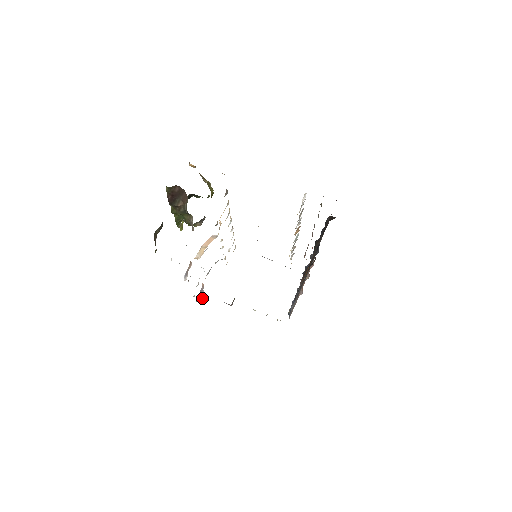
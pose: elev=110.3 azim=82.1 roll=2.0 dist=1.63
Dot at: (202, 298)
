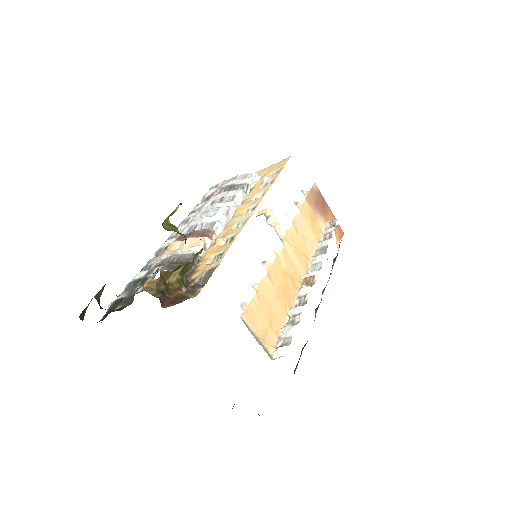
Dot at: occluded
